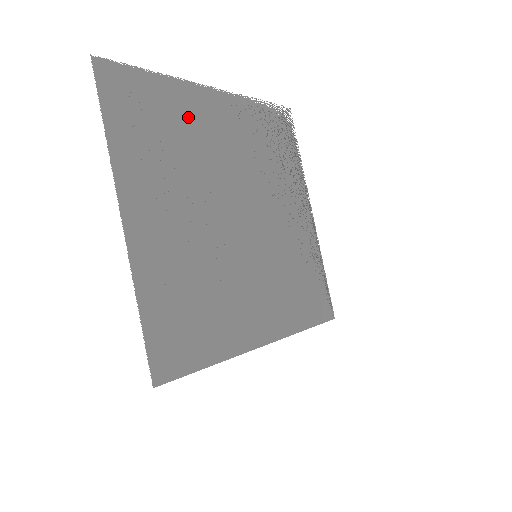
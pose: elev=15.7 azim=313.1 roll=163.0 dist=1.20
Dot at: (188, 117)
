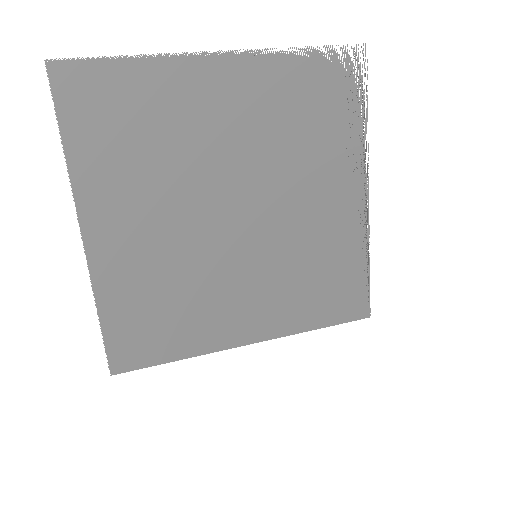
Dot at: (176, 104)
